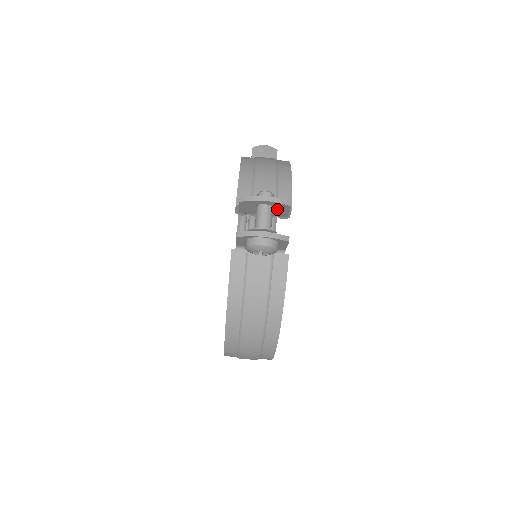
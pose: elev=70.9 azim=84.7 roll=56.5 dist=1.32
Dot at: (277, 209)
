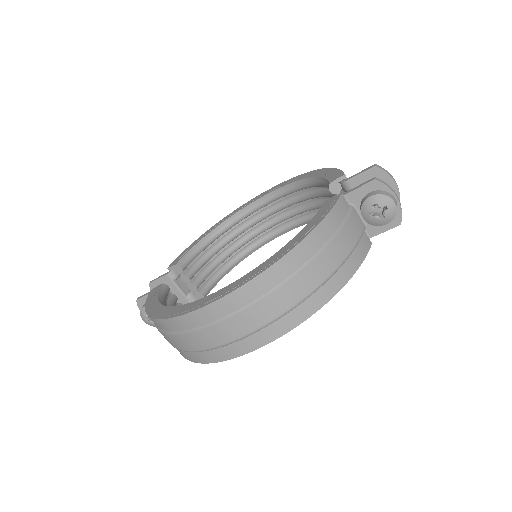
Dot at: occluded
